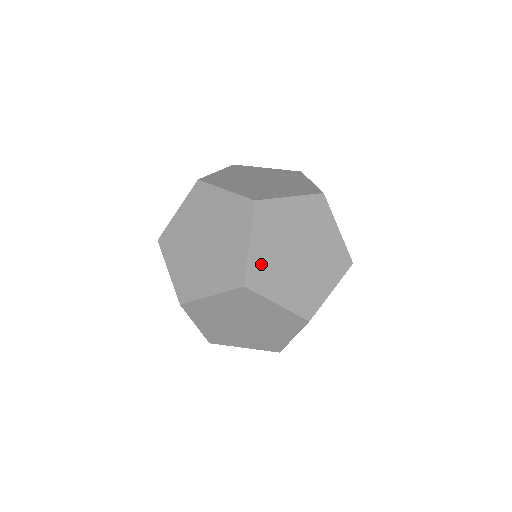
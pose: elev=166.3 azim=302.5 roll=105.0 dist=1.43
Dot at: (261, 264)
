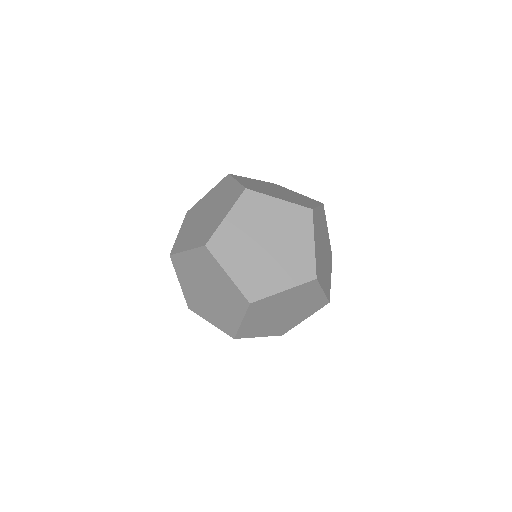
Dot at: (318, 260)
